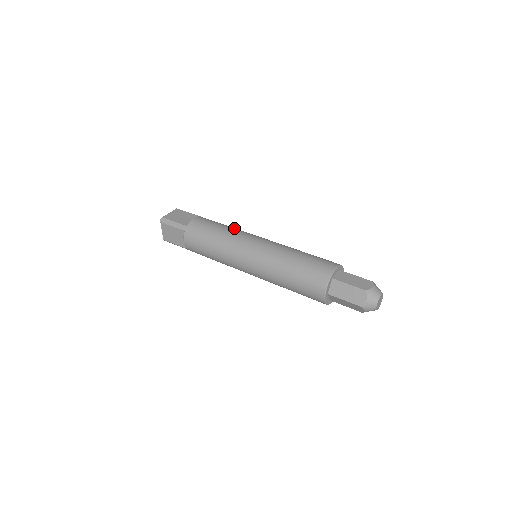
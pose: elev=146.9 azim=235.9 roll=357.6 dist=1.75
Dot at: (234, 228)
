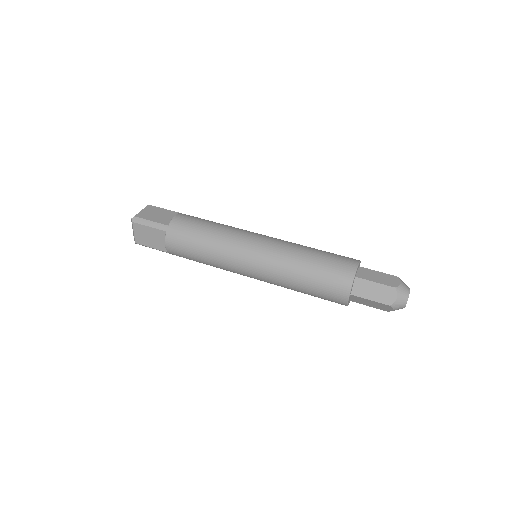
Dot at: (226, 225)
